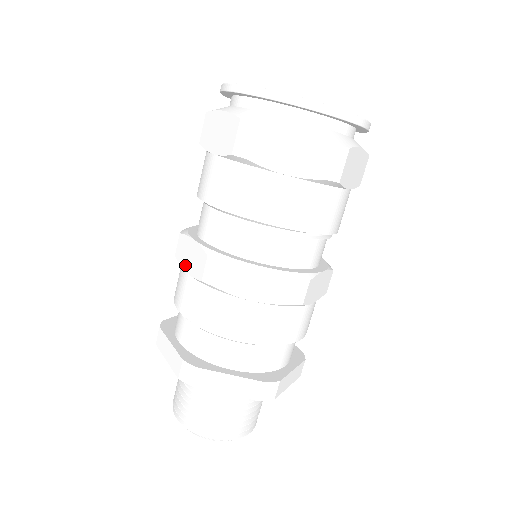
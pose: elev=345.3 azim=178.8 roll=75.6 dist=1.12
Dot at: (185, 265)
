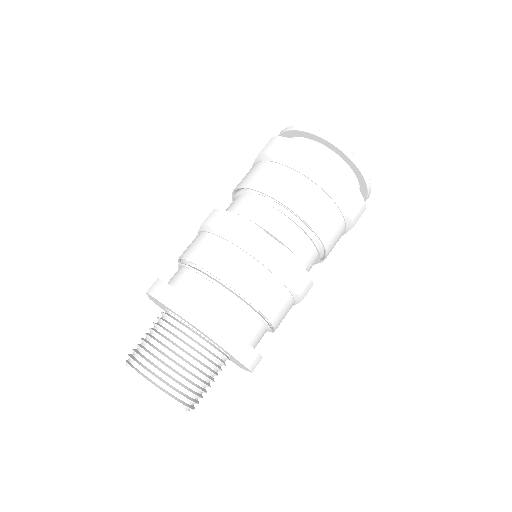
Dot at: (227, 235)
